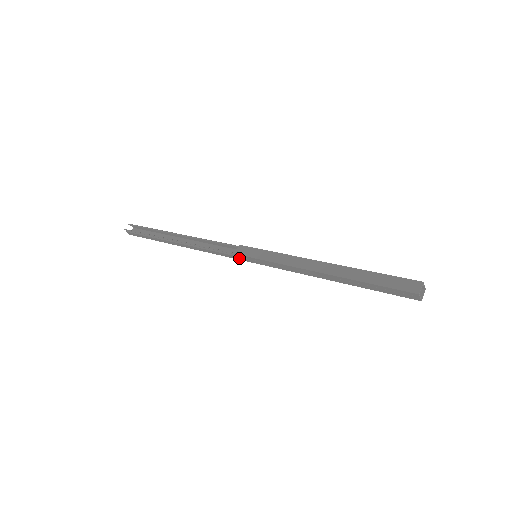
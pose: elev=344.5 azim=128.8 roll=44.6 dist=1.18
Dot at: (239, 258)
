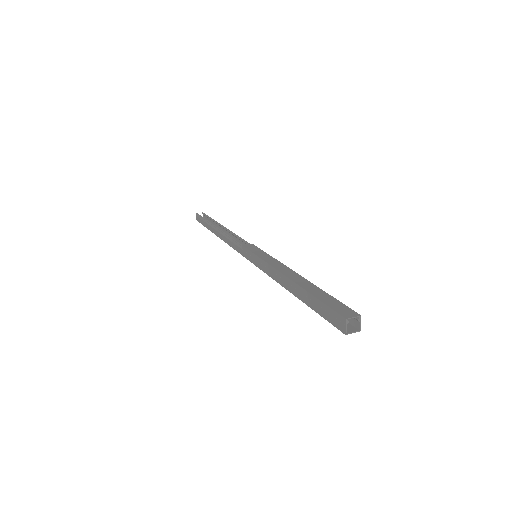
Dot at: (244, 253)
